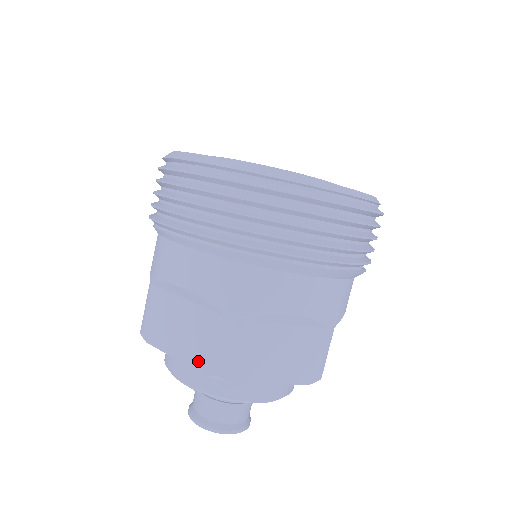
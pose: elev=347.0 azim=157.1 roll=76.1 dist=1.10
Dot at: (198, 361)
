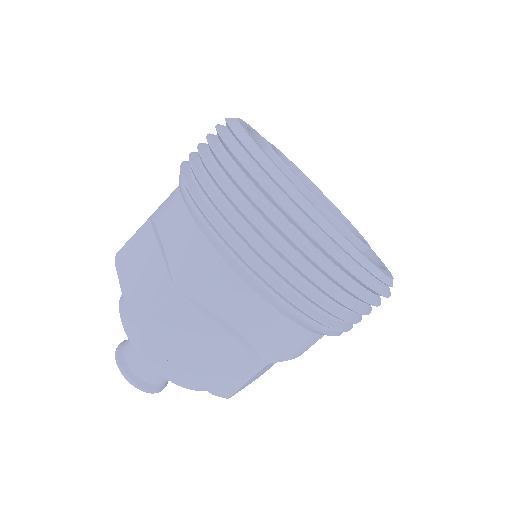
Dot at: (133, 305)
